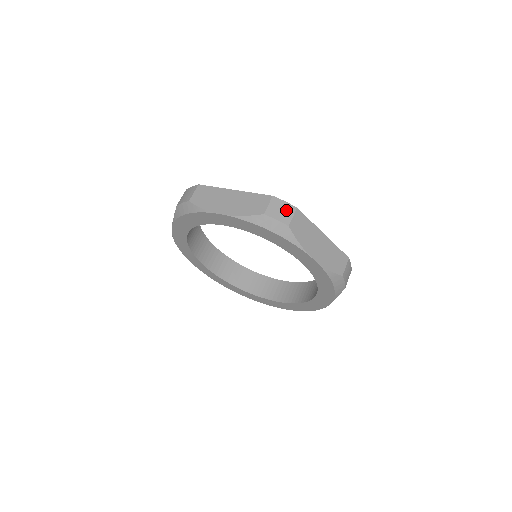
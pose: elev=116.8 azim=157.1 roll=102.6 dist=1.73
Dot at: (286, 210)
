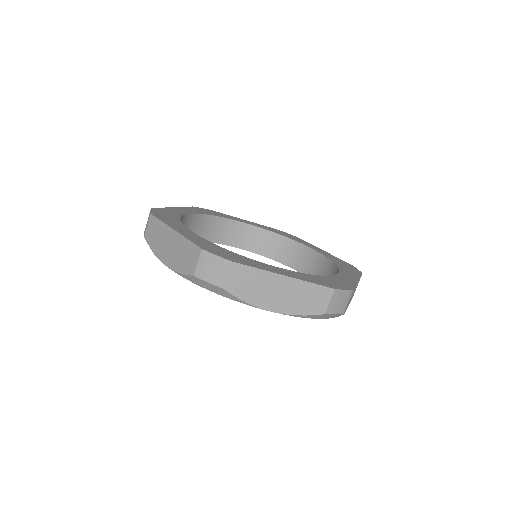
Dot at: (218, 267)
